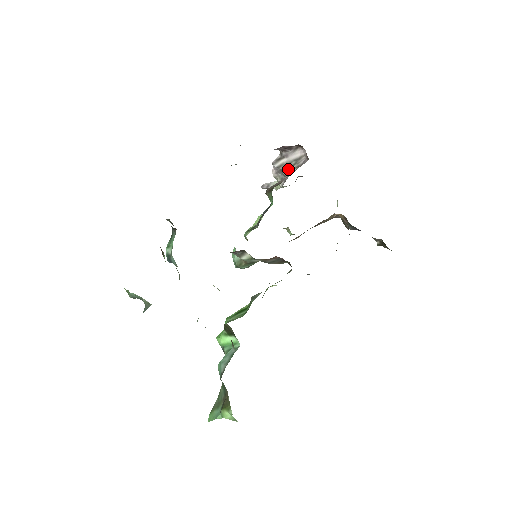
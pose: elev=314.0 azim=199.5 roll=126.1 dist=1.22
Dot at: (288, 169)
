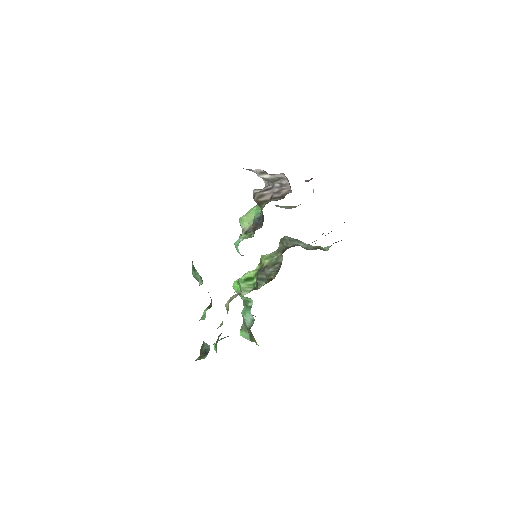
Dot at: (272, 182)
